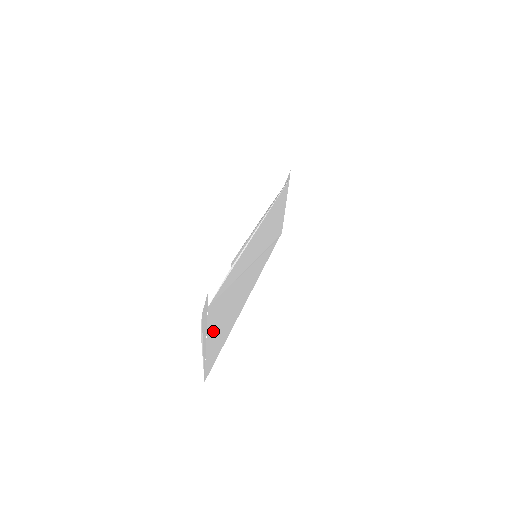
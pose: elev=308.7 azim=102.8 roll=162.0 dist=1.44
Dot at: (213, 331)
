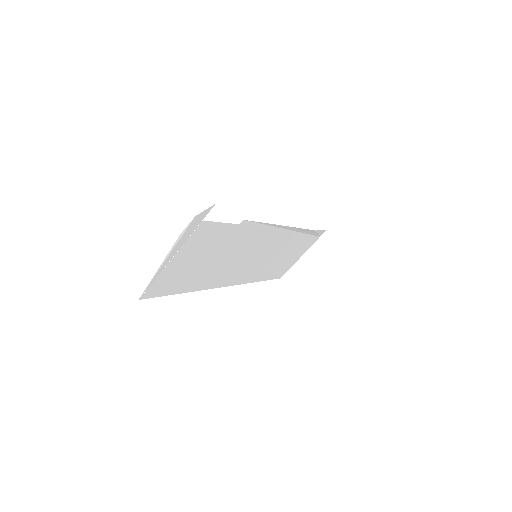
Dot at: (184, 258)
